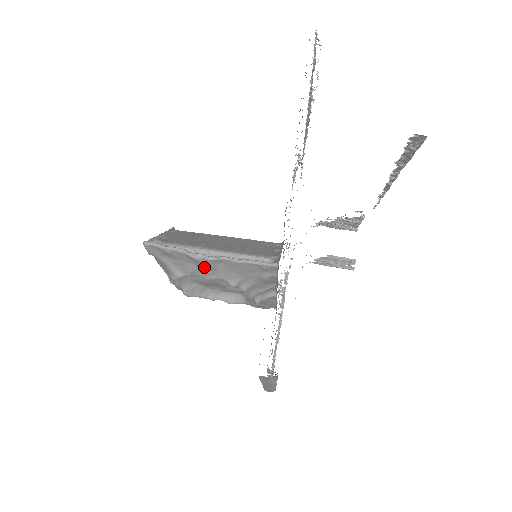
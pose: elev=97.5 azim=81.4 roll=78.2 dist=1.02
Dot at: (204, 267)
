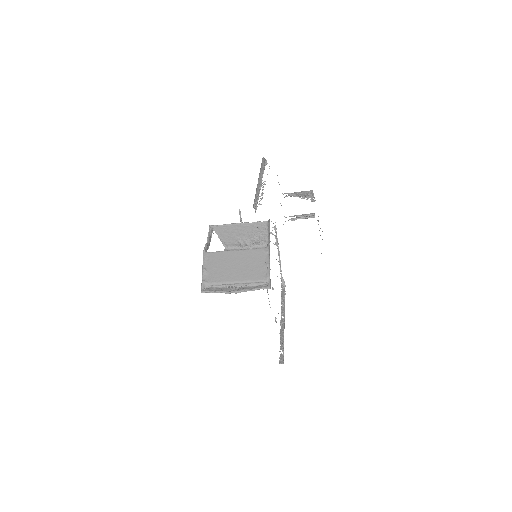
Dot at: occluded
